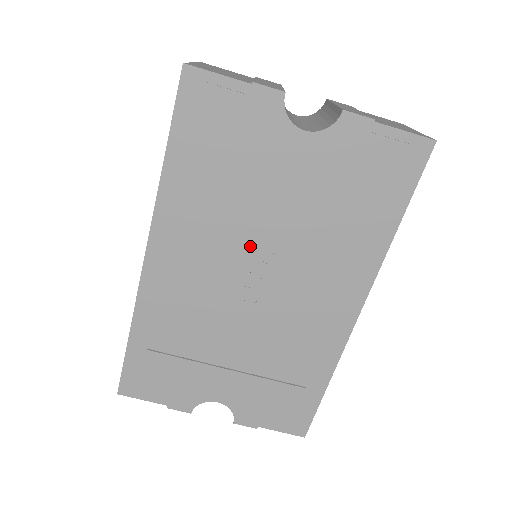
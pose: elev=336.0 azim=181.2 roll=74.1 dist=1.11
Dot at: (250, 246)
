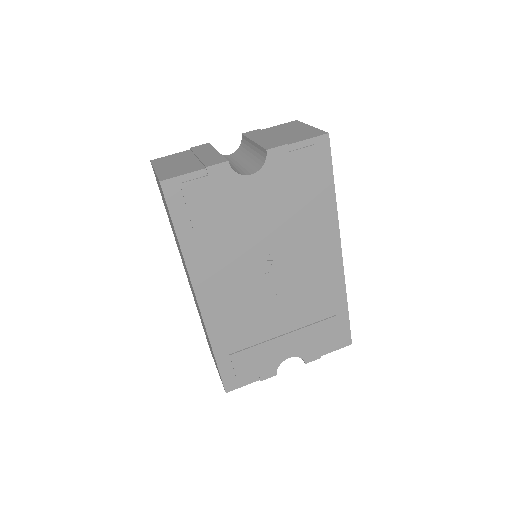
Dot at: (256, 257)
